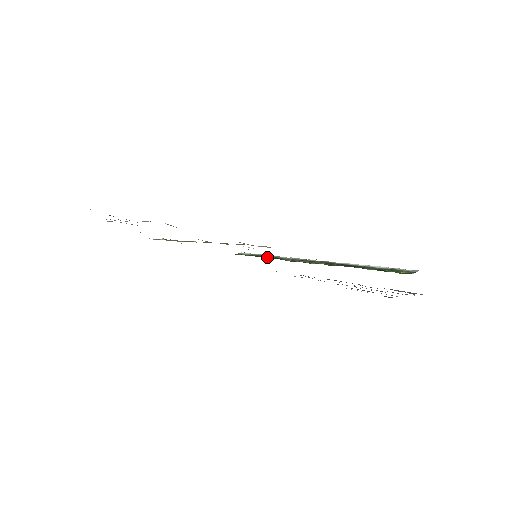
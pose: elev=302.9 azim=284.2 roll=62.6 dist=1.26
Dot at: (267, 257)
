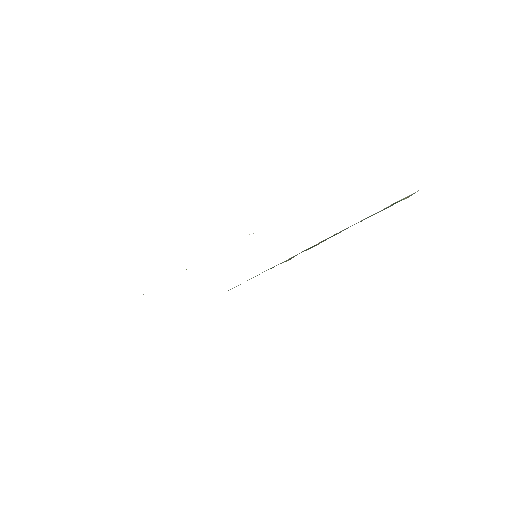
Dot at: occluded
